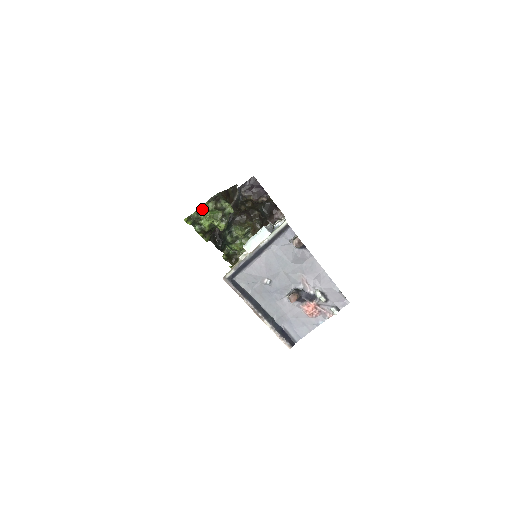
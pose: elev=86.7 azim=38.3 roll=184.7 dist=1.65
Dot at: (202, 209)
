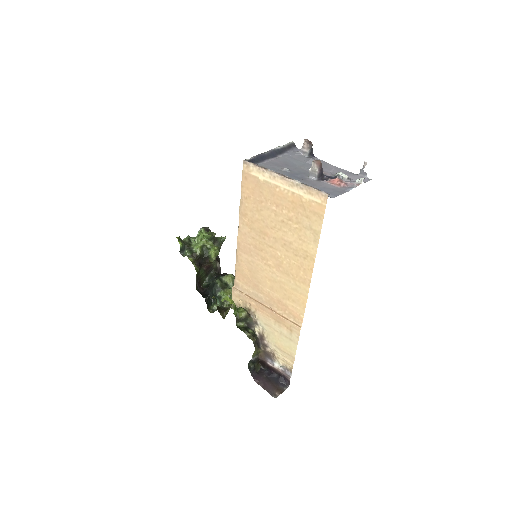
Dot at: (193, 238)
